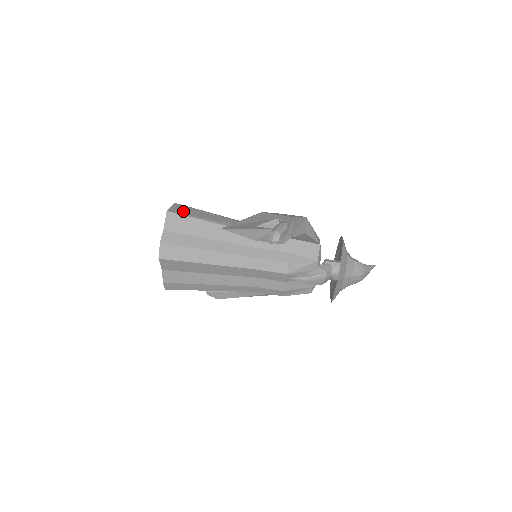
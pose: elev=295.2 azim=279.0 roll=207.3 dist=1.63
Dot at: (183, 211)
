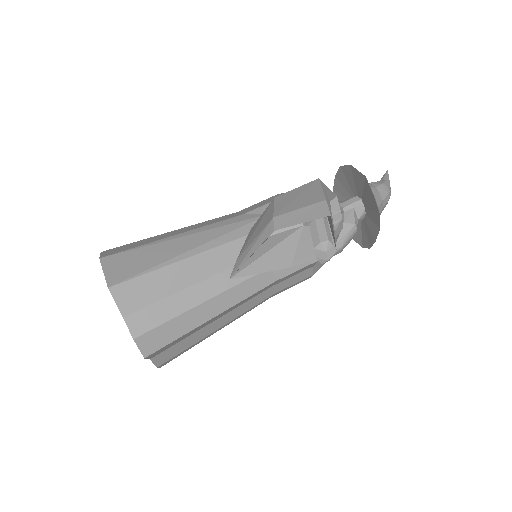
Dot at: (128, 269)
